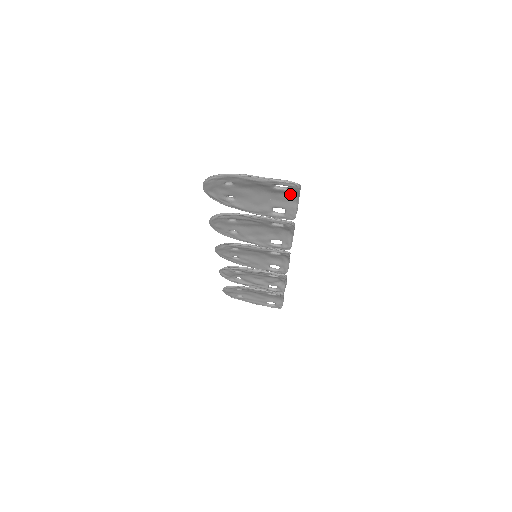
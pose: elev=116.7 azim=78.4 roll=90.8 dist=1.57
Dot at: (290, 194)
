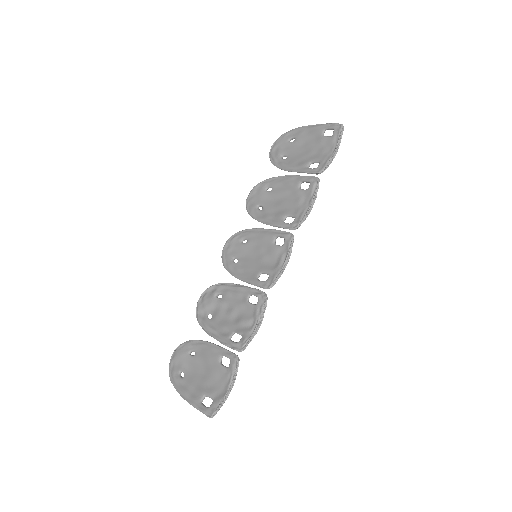
Dot at: (332, 144)
